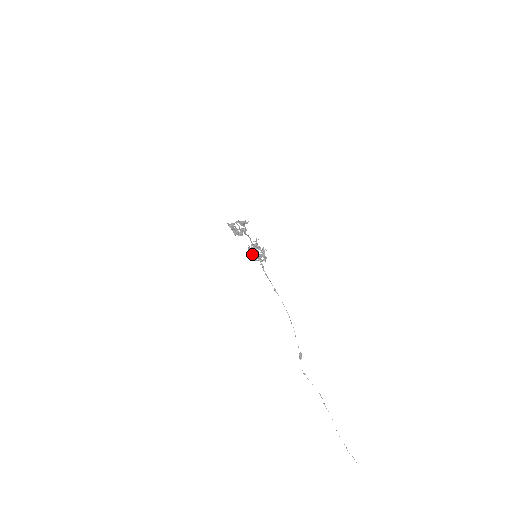
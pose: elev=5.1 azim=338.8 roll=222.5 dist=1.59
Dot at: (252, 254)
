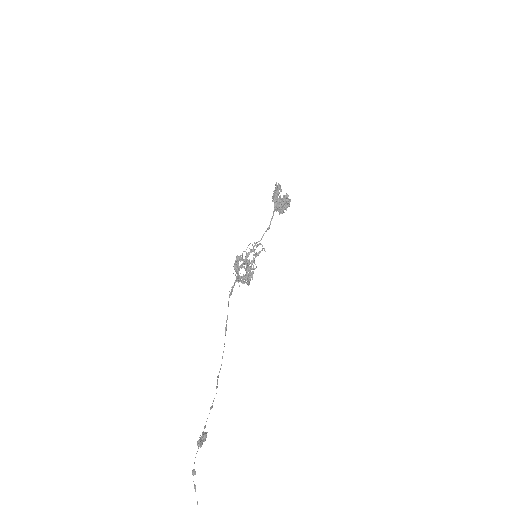
Dot at: (237, 263)
